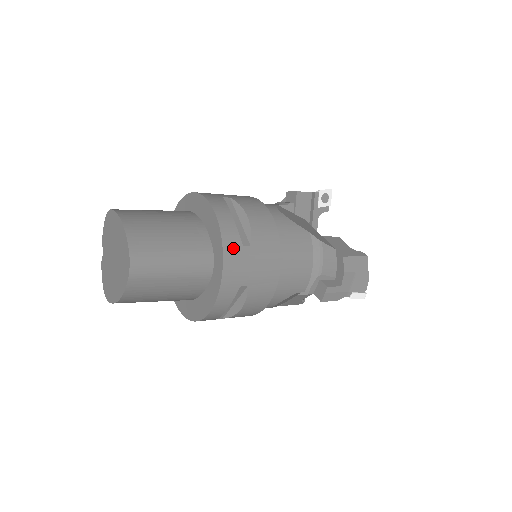
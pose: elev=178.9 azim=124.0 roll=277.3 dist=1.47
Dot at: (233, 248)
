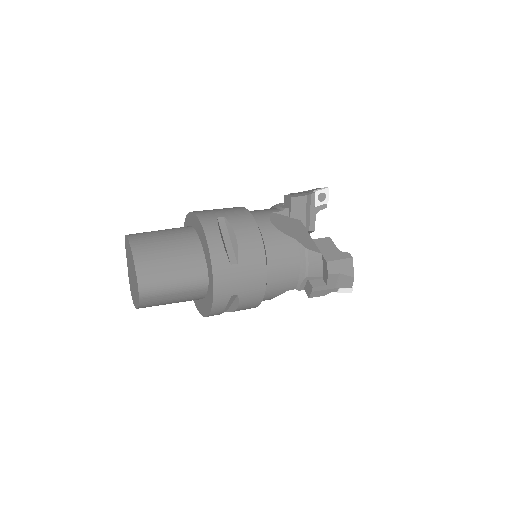
Dot at: (221, 268)
